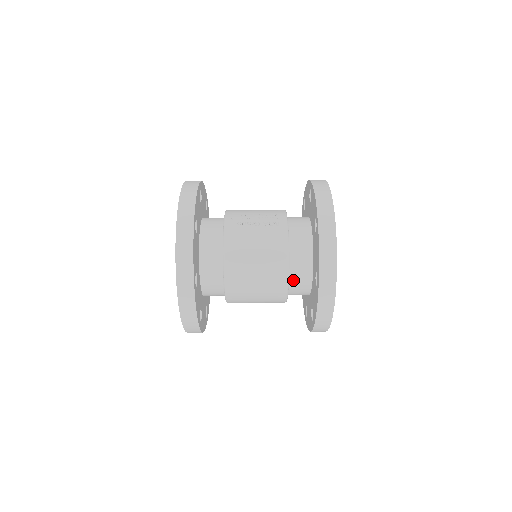
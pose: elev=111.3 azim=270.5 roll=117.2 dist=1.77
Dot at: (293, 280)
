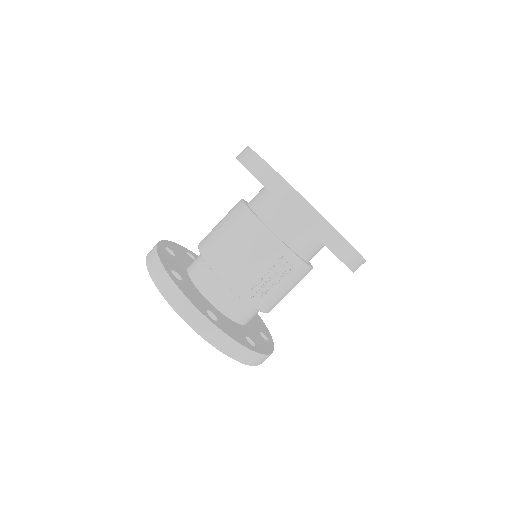
Dot at: occluded
